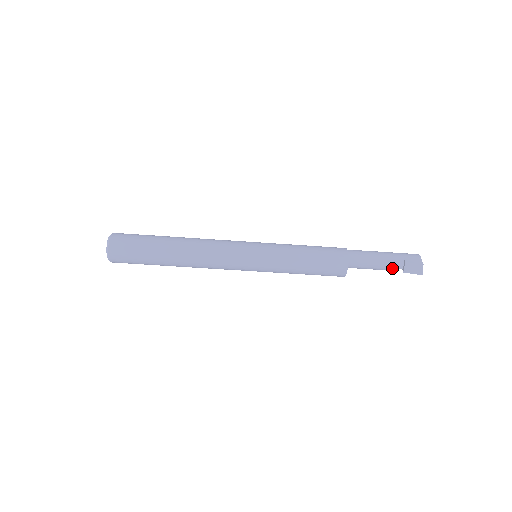
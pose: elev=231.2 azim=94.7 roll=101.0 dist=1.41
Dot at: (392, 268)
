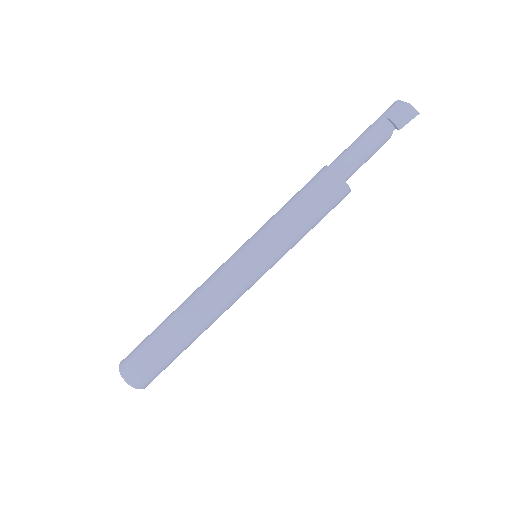
Dot at: (385, 138)
